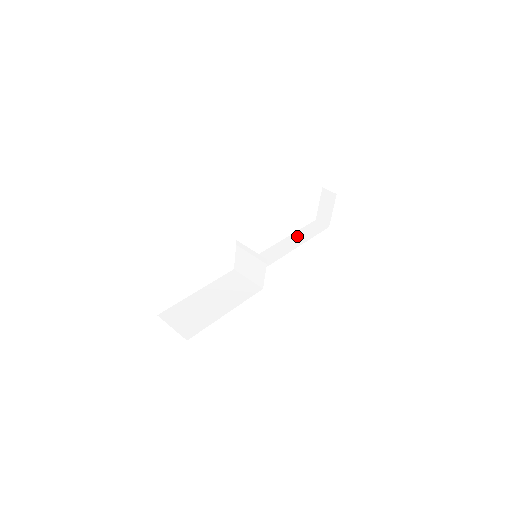
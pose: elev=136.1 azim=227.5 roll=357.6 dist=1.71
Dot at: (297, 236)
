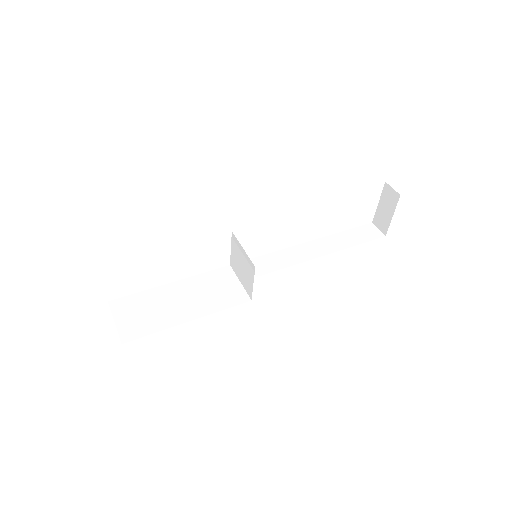
Dot at: (335, 239)
